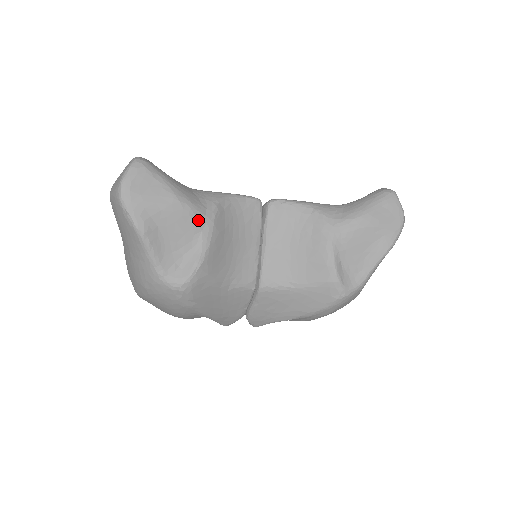
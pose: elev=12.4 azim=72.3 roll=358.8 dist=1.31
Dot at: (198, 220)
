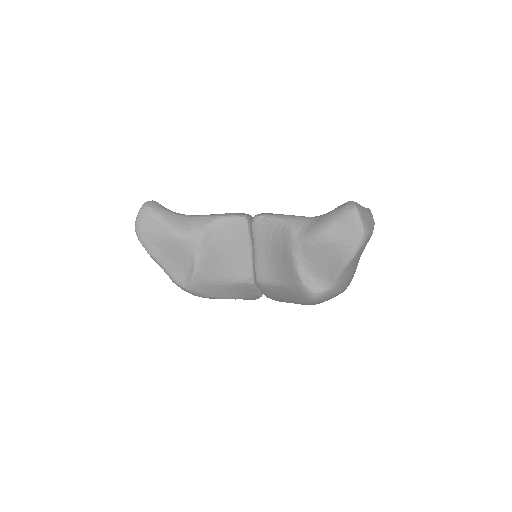
Dot at: (188, 244)
